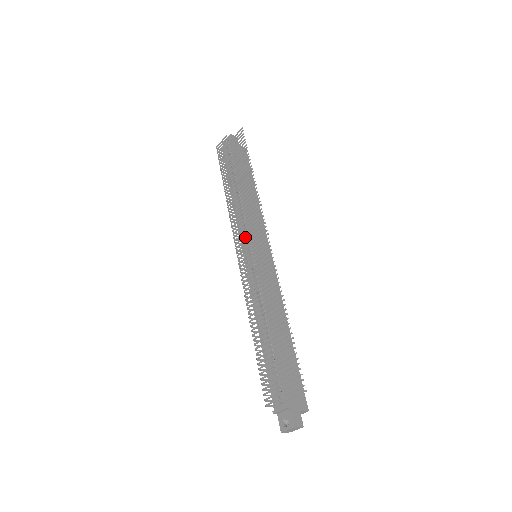
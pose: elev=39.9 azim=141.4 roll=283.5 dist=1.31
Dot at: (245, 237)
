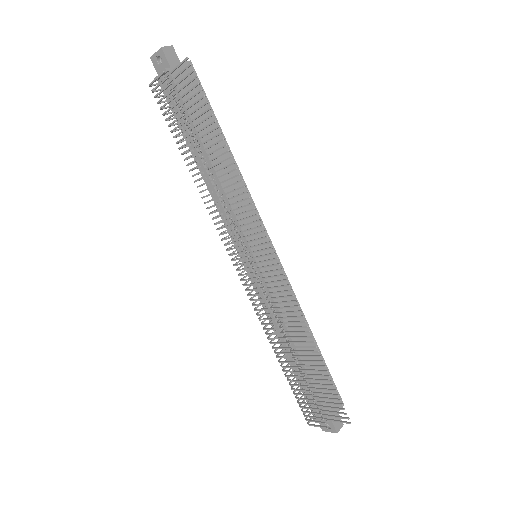
Dot at: (237, 237)
